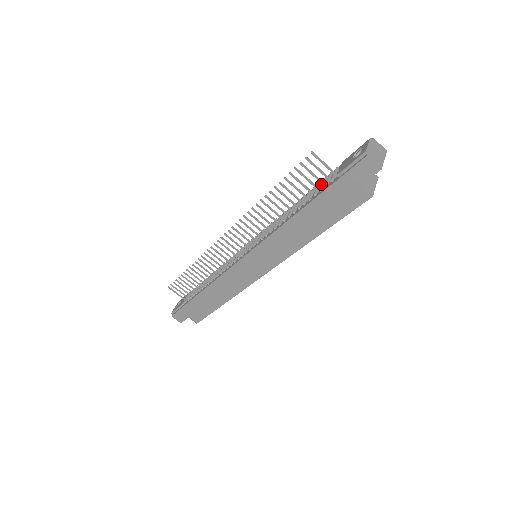
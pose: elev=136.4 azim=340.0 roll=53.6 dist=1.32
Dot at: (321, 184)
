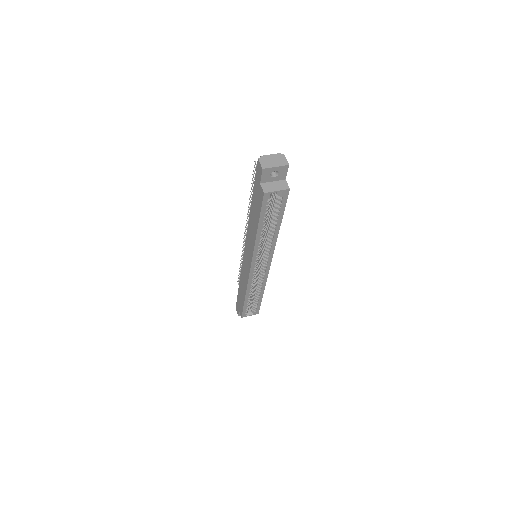
Dot at: occluded
